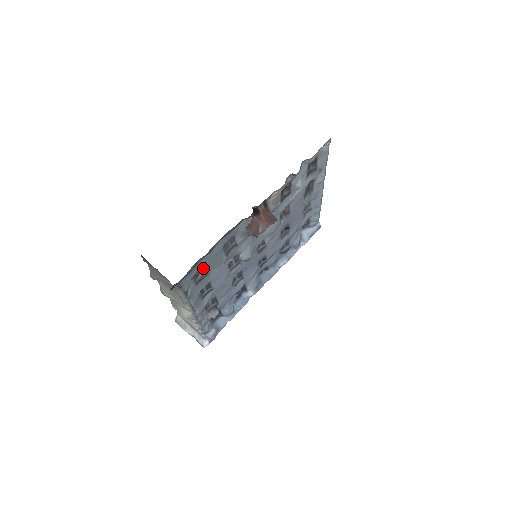
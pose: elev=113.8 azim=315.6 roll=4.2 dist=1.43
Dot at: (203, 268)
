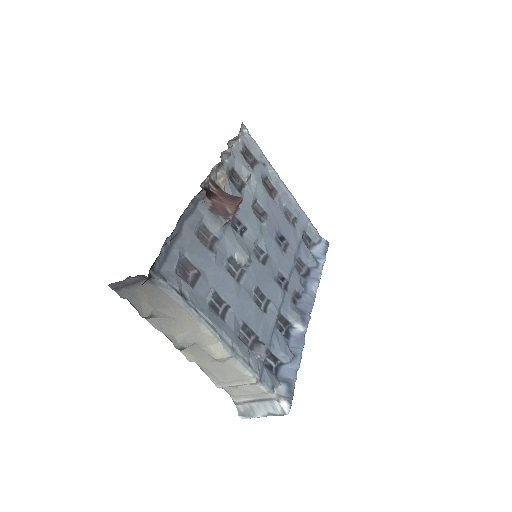
Dot at: (187, 264)
